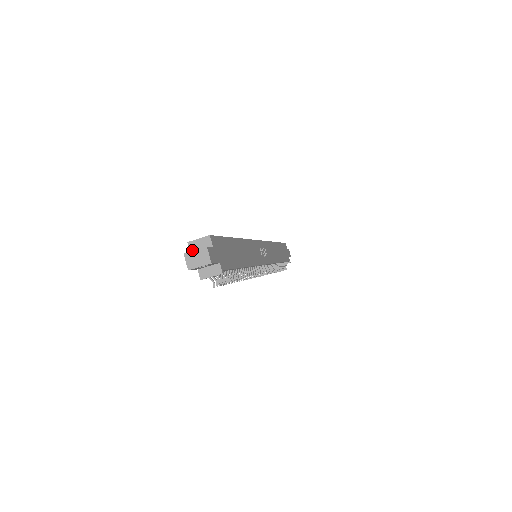
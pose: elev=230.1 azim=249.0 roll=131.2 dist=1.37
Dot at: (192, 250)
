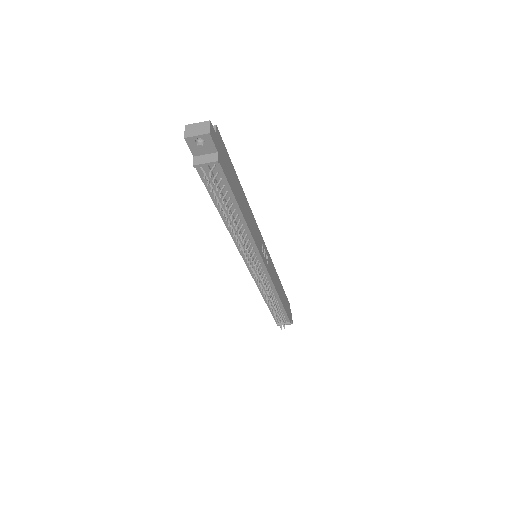
Dot at: occluded
